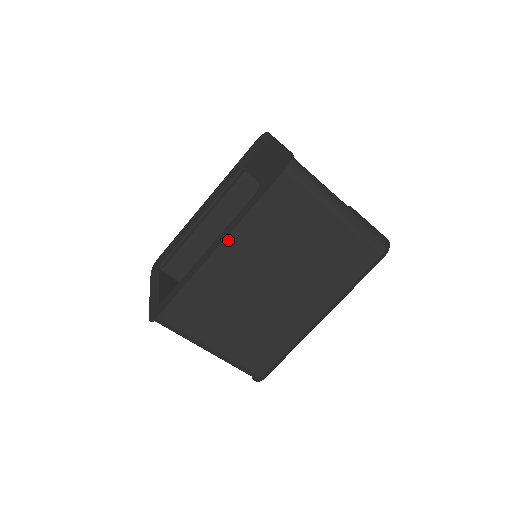
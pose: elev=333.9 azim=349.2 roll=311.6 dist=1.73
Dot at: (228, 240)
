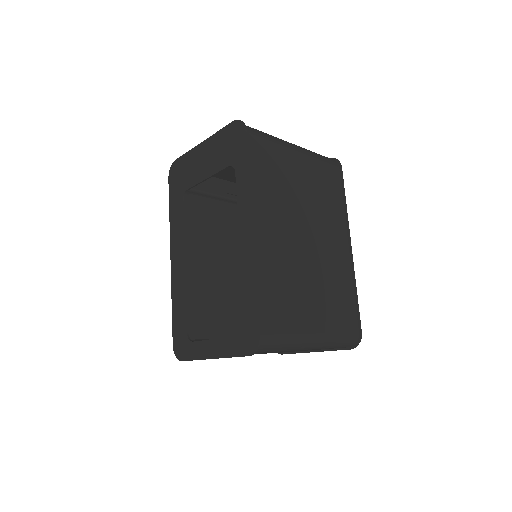
Dot at: (253, 217)
